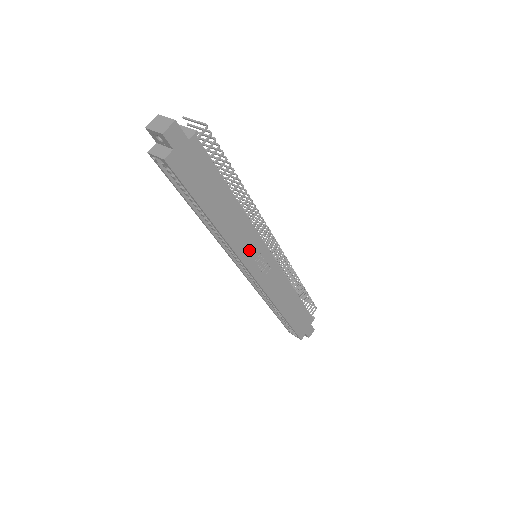
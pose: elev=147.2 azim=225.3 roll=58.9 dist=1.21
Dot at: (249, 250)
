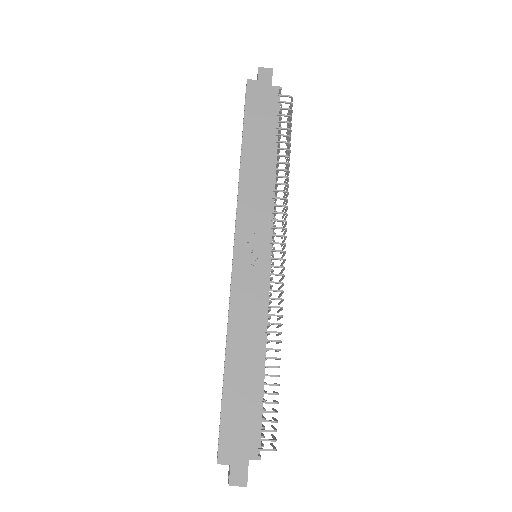
Dot at: (251, 218)
